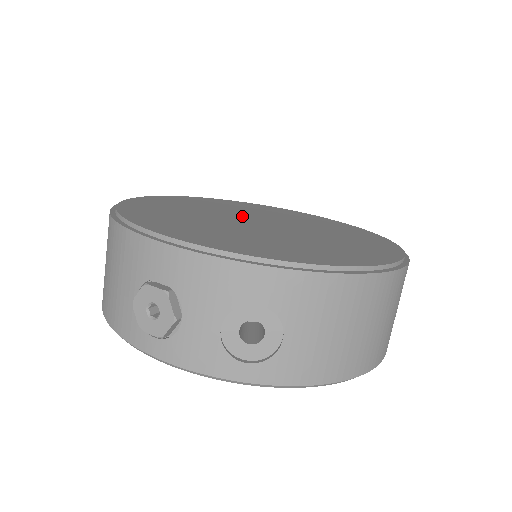
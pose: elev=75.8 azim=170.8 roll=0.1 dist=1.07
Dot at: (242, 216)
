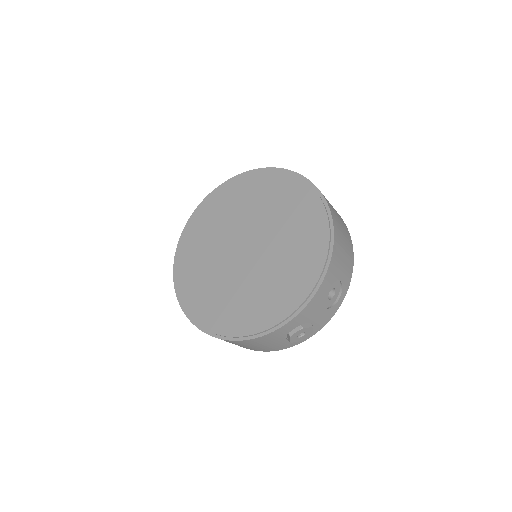
Dot at: (228, 254)
